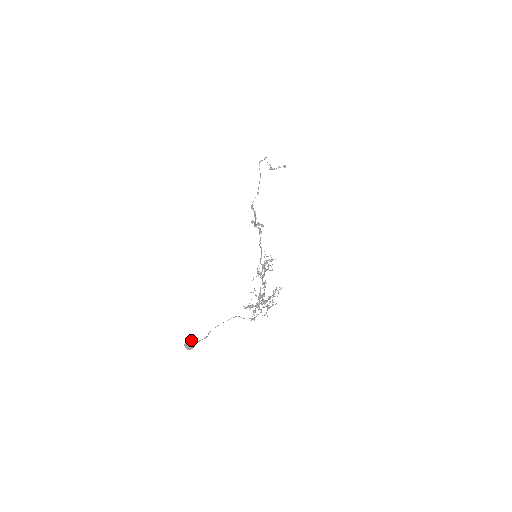
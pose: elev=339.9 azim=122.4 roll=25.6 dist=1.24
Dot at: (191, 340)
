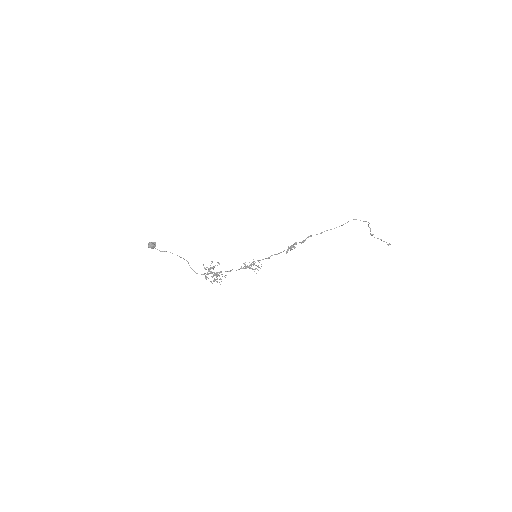
Dot at: (152, 243)
